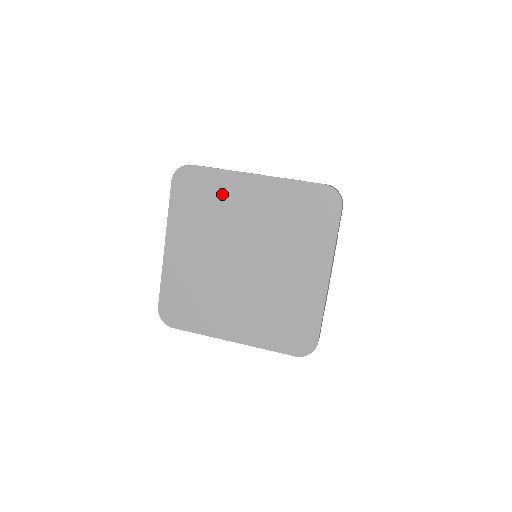
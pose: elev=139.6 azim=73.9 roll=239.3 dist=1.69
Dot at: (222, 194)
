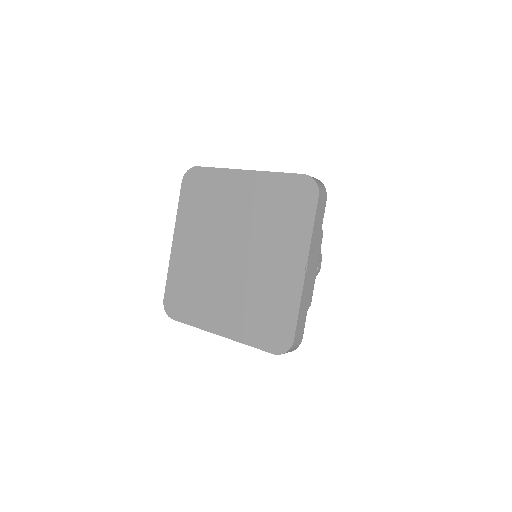
Dot at: (218, 191)
